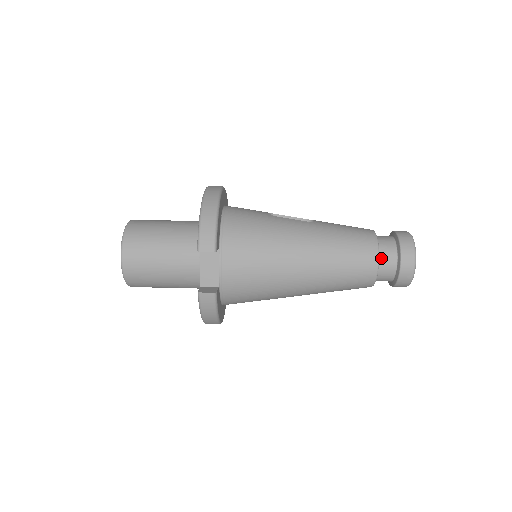
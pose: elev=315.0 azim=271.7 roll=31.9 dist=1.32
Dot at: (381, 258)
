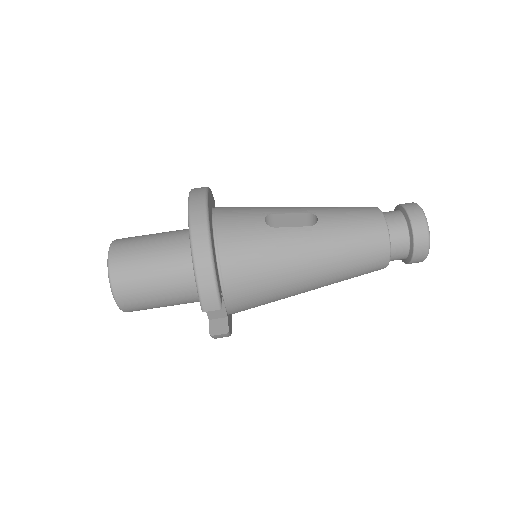
Dot at: (392, 250)
